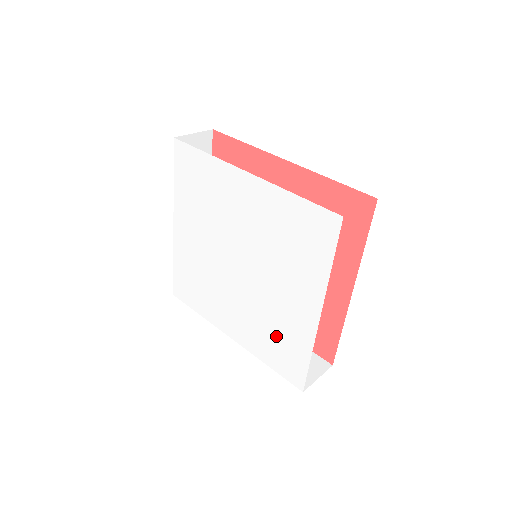
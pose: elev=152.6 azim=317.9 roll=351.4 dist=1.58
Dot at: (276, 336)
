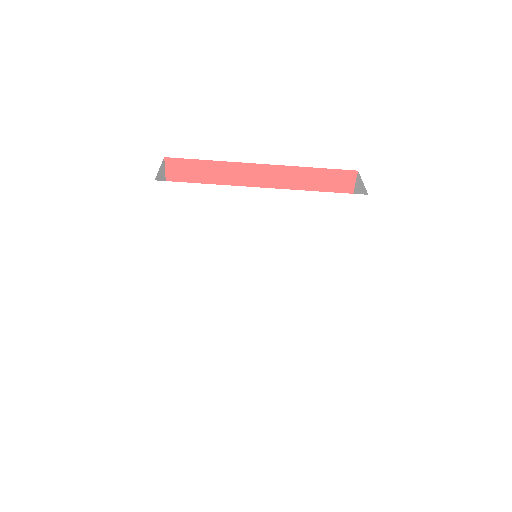
Dot at: (304, 310)
